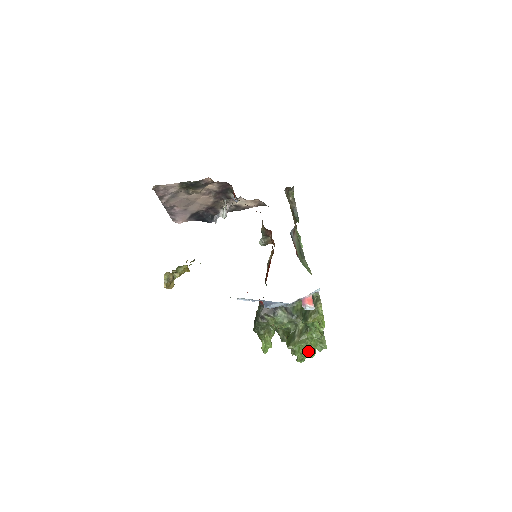
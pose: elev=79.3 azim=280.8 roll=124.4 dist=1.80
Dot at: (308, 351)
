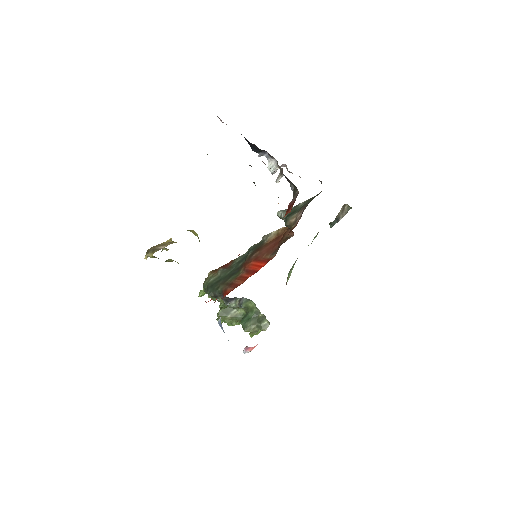
Dot at: occluded
